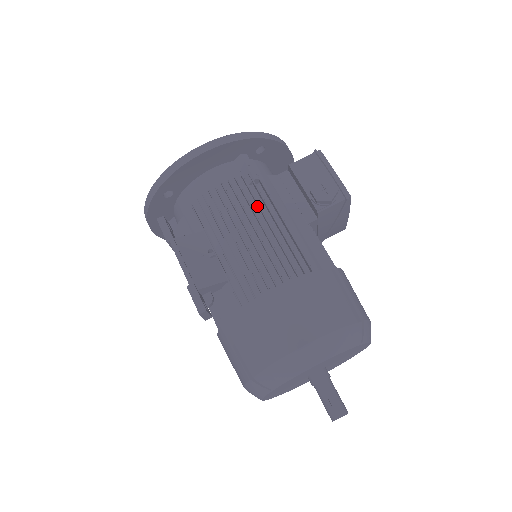
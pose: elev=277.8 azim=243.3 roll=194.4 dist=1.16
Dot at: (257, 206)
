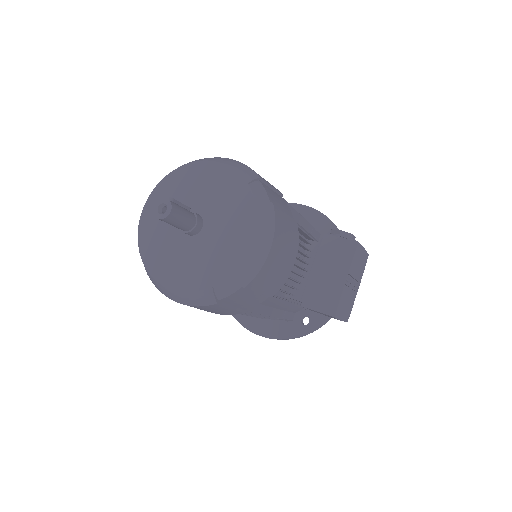
Dot at: occluded
